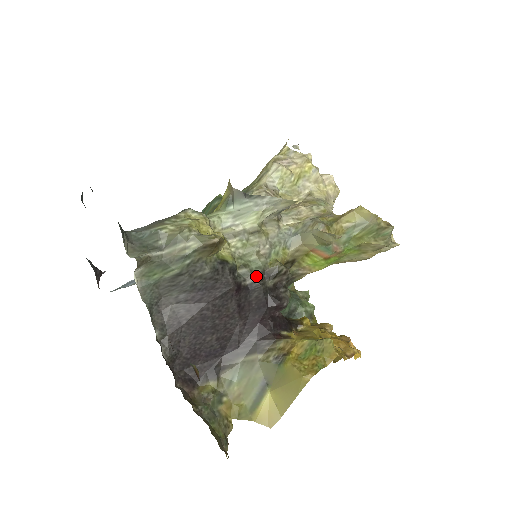
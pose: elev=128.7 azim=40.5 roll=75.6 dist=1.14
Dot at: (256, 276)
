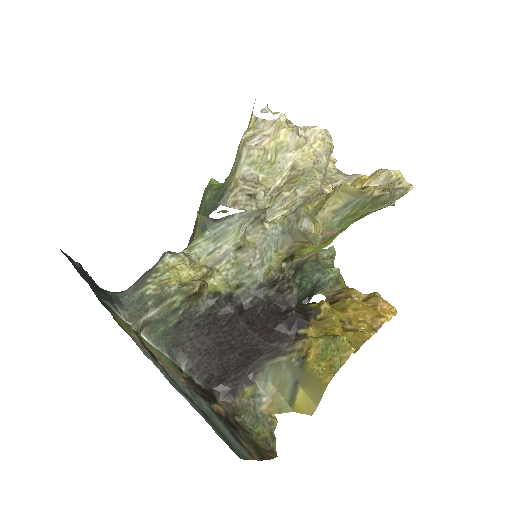
Dot at: (255, 292)
